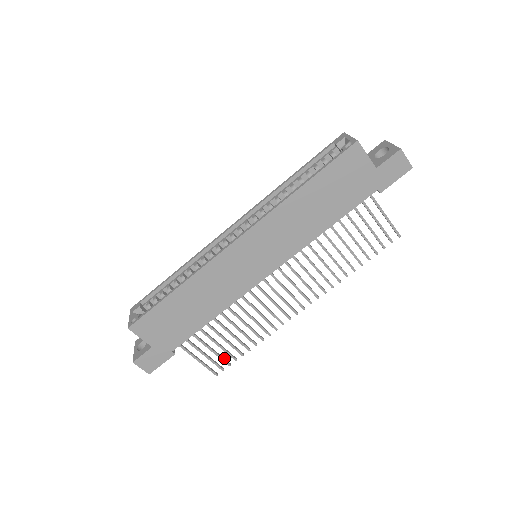
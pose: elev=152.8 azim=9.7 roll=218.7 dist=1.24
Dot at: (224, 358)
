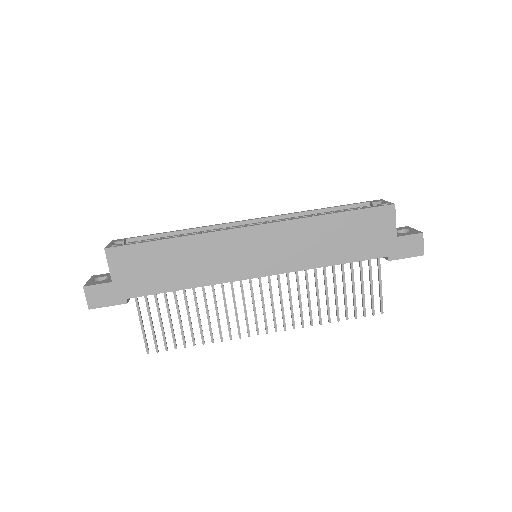
Dot at: occluded
